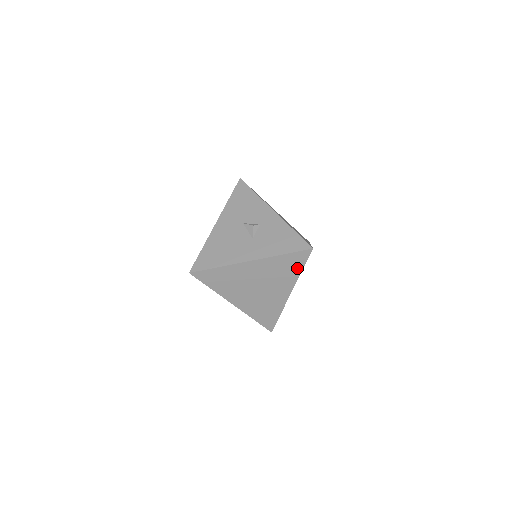
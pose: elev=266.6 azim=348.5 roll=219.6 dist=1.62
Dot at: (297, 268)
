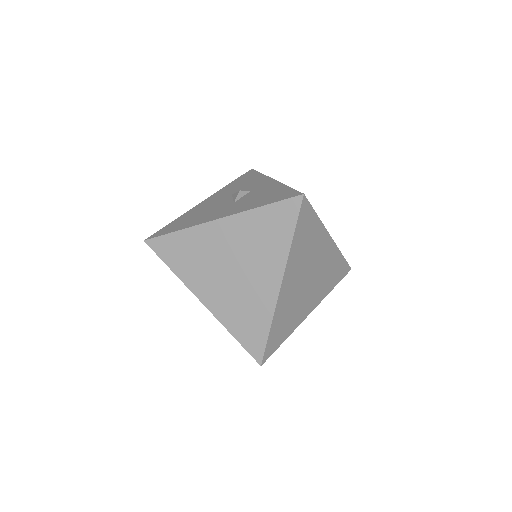
Dot at: (285, 233)
